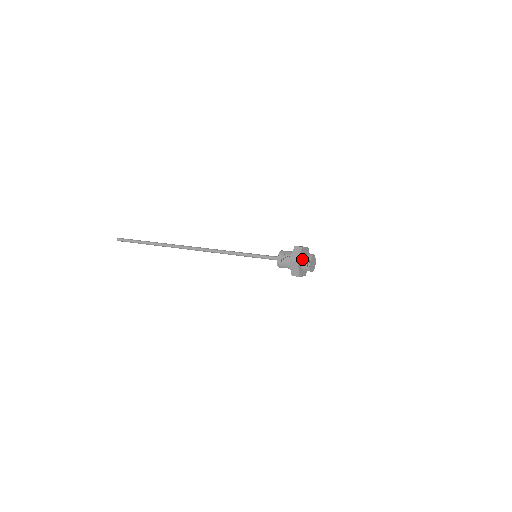
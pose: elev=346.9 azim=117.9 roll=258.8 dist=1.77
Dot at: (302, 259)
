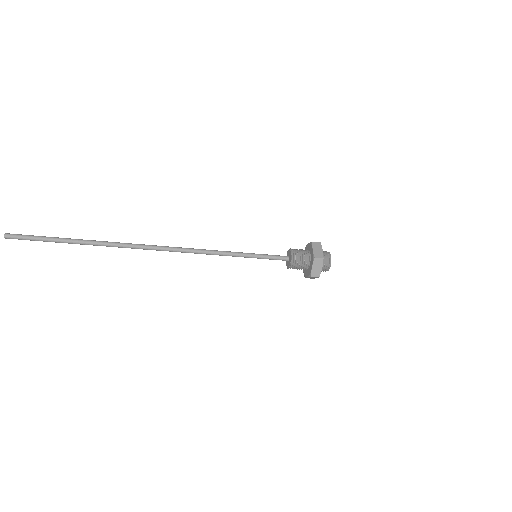
Dot at: occluded
